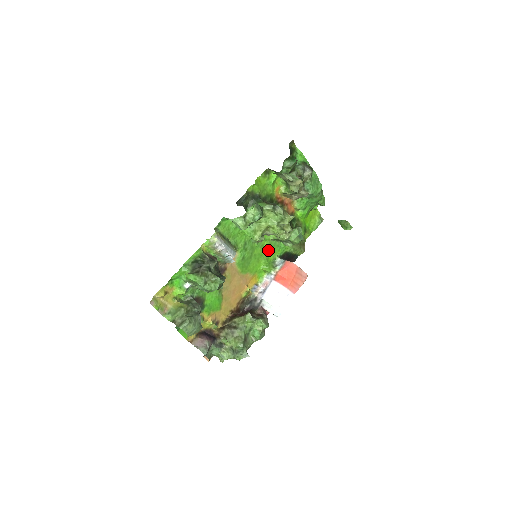
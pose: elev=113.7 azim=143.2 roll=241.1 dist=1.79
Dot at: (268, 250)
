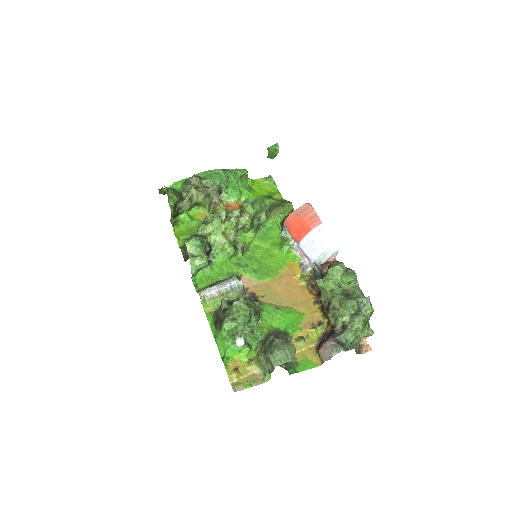
Dot at: (266, 242)
